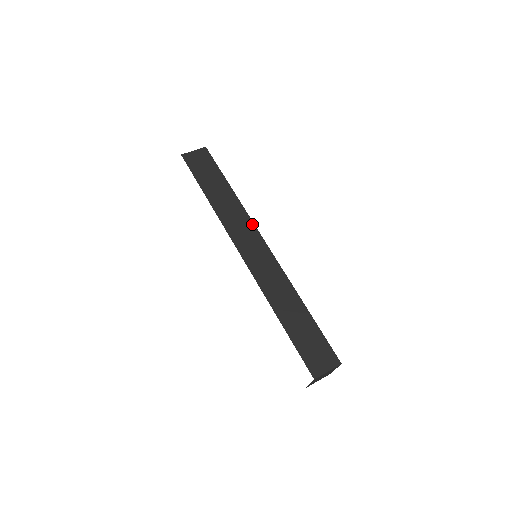
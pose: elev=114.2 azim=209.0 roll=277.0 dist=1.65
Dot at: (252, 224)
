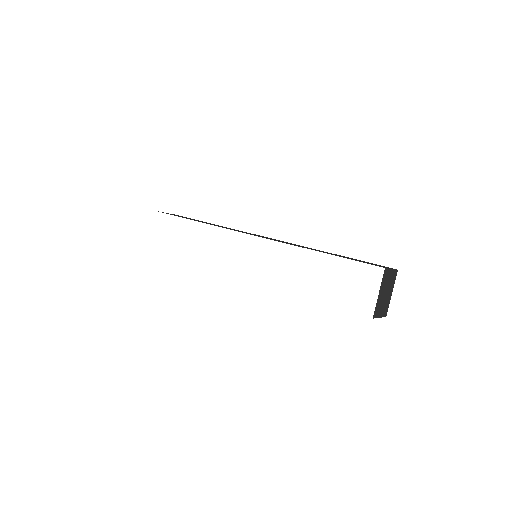
Dot at: occluded
